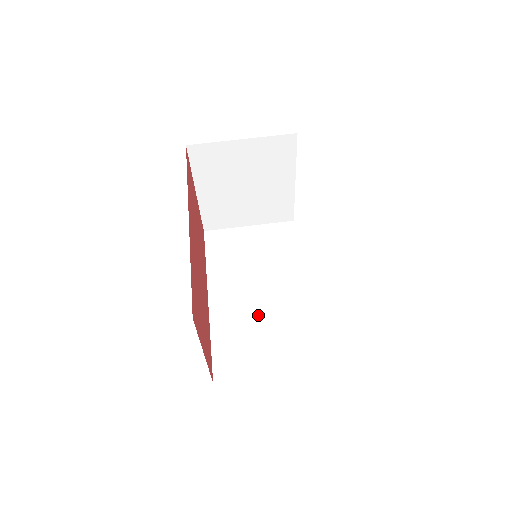
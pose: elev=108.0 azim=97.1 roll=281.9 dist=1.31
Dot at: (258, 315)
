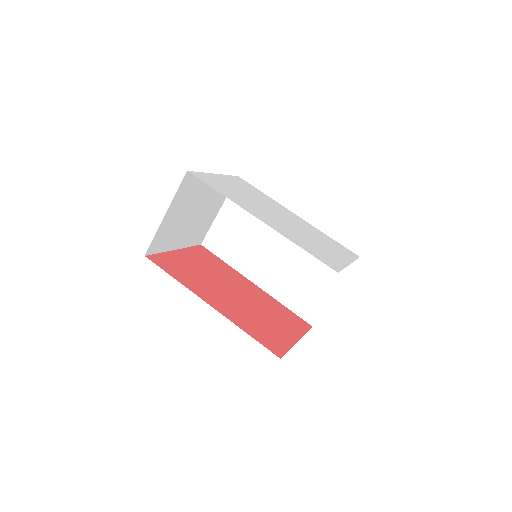
Dot at: (291, 265)
